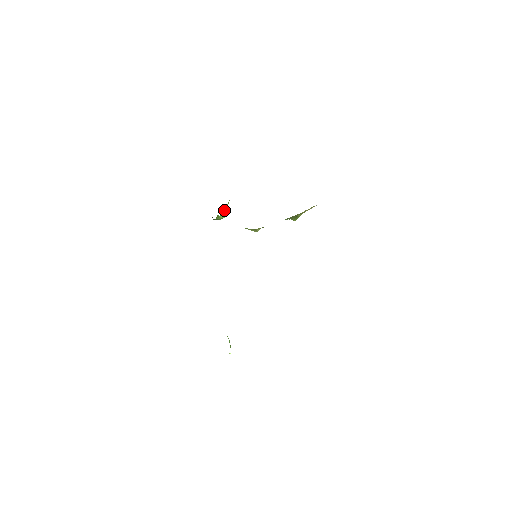
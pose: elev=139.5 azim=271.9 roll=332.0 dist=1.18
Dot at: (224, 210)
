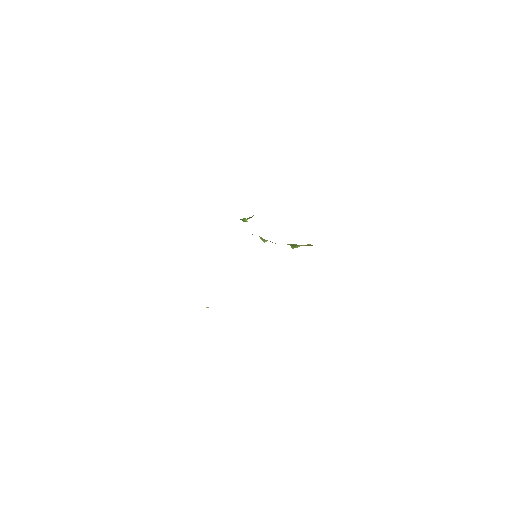
Dot at: (250, 217)
